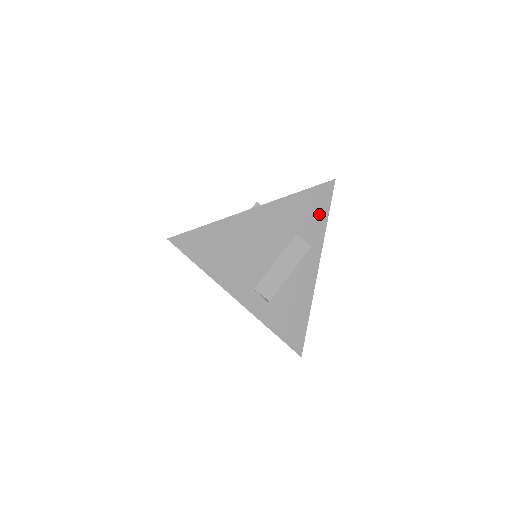
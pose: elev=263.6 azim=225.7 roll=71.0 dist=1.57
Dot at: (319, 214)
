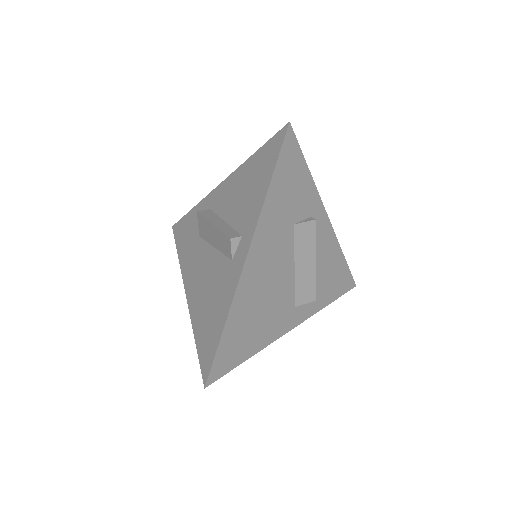
Dot at: (299, 178)
